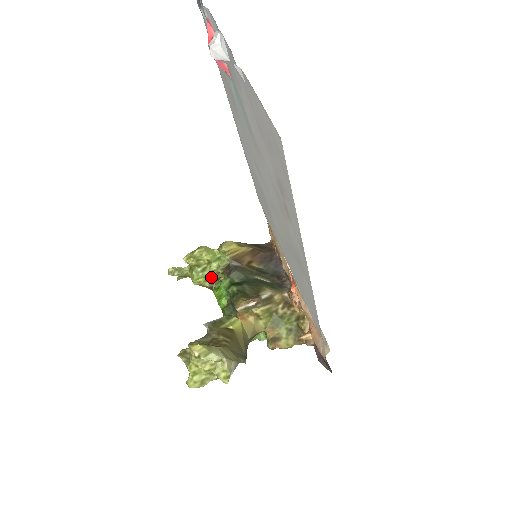
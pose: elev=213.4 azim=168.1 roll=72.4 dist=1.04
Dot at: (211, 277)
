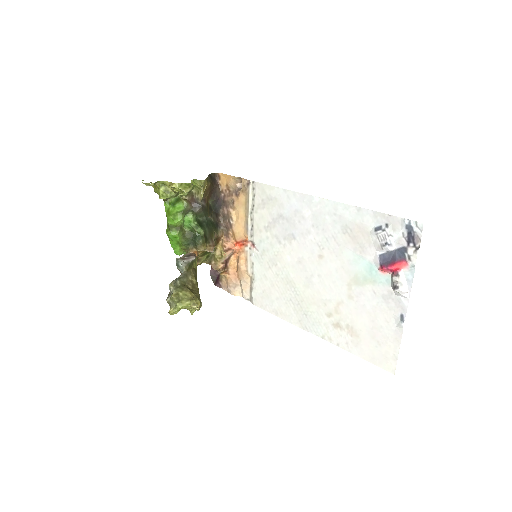
Dot at: occluded
